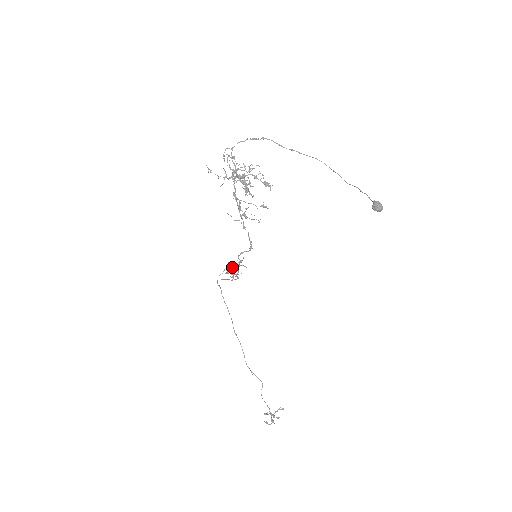
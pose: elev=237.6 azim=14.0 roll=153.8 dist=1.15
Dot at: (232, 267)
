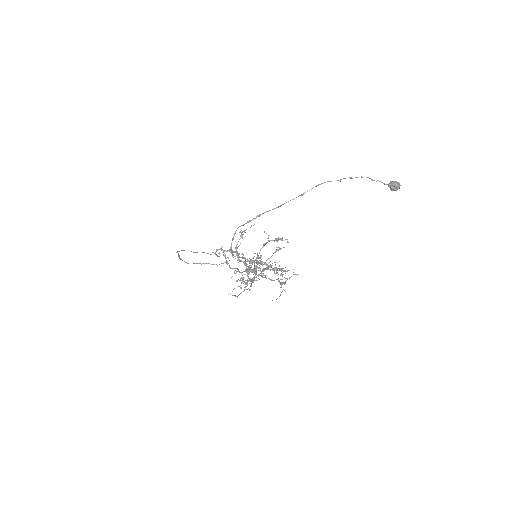
Dot at: (243, 281)
